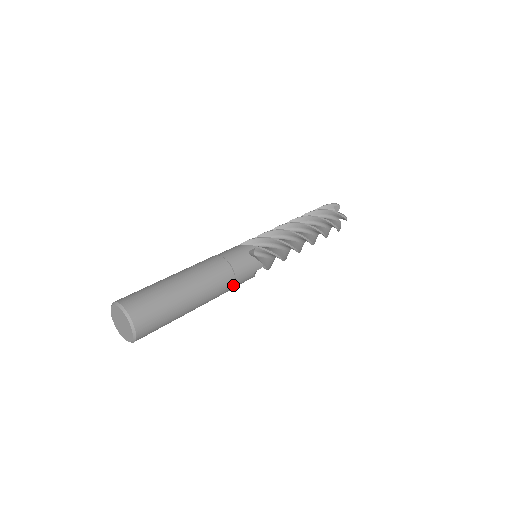
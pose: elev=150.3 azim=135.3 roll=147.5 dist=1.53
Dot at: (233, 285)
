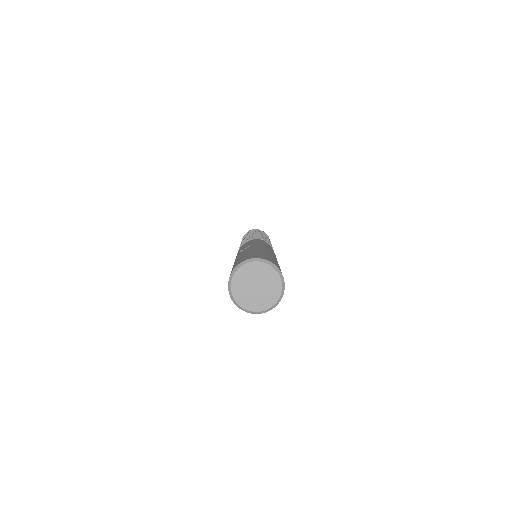
Dot at: occluded
